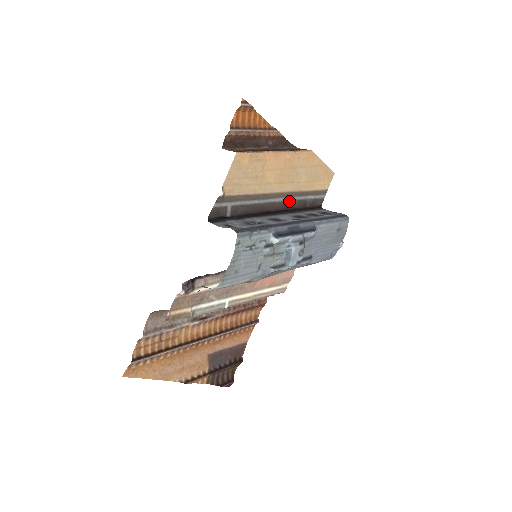
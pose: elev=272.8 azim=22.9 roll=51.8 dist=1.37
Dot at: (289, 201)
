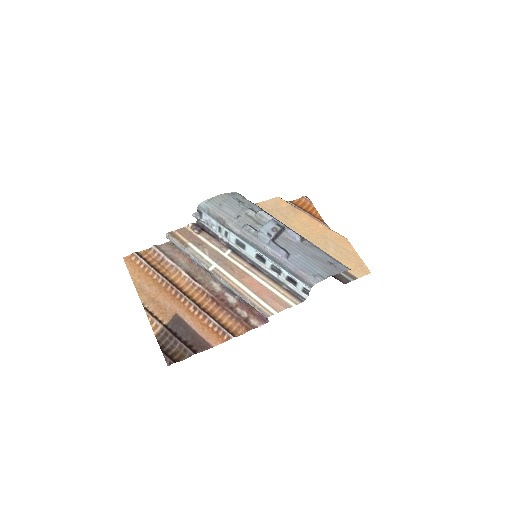
Dot at: occluded
